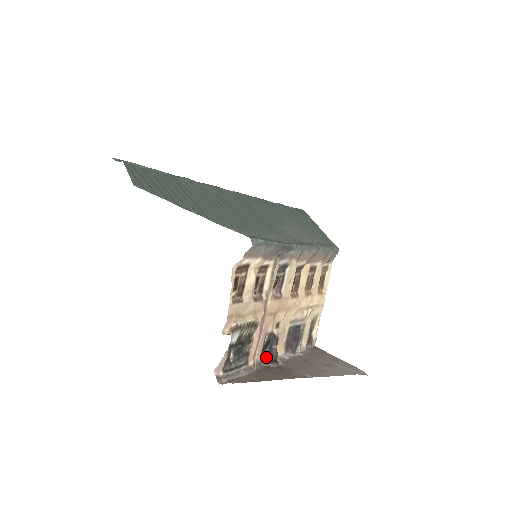
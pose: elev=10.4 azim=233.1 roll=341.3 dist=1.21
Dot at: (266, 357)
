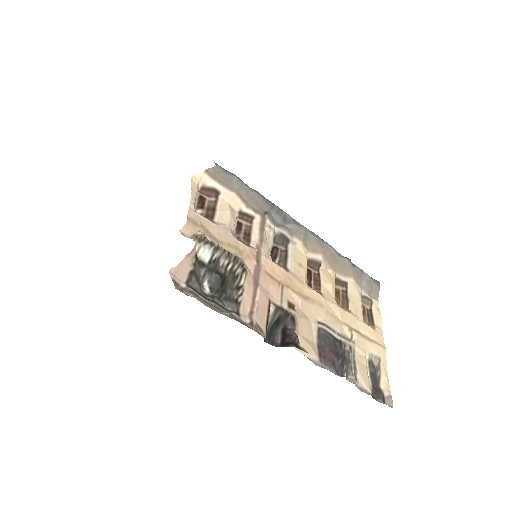
Dot at: (280, 341)
